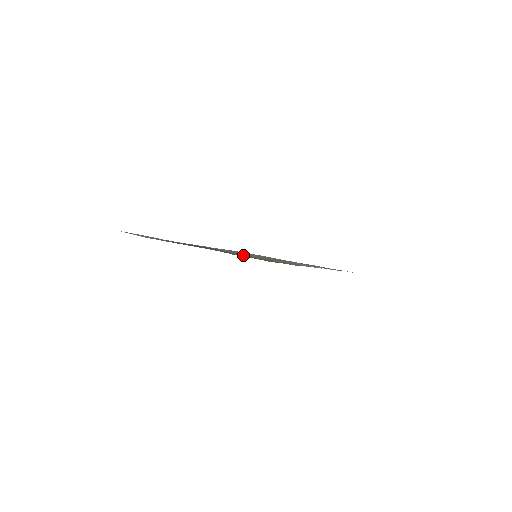
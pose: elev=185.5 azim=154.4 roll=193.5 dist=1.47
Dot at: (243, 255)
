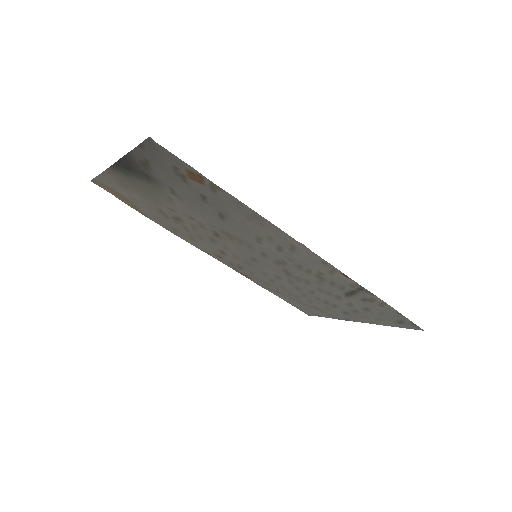
Dot at: (179, 186)
